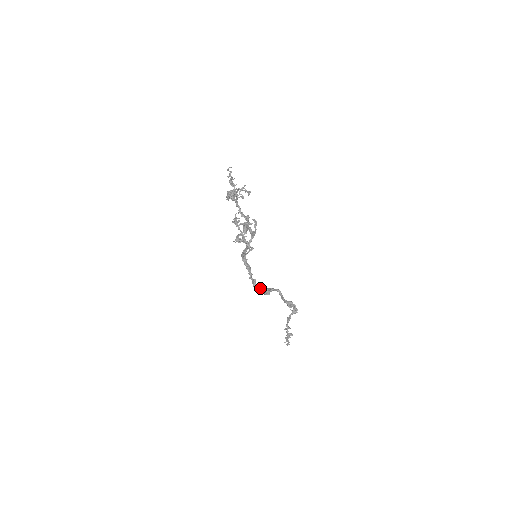
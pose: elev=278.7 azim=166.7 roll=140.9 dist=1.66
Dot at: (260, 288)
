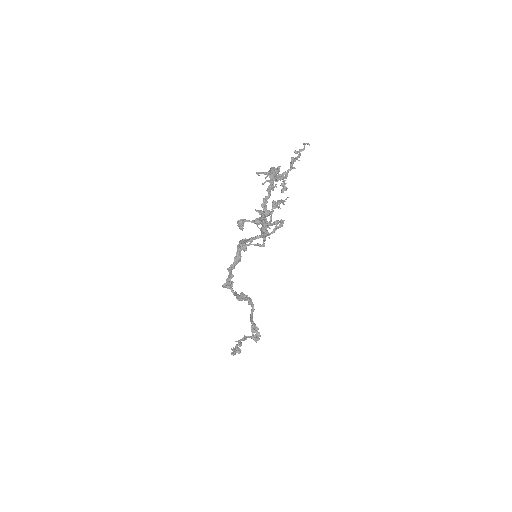
Dot at: occluded
